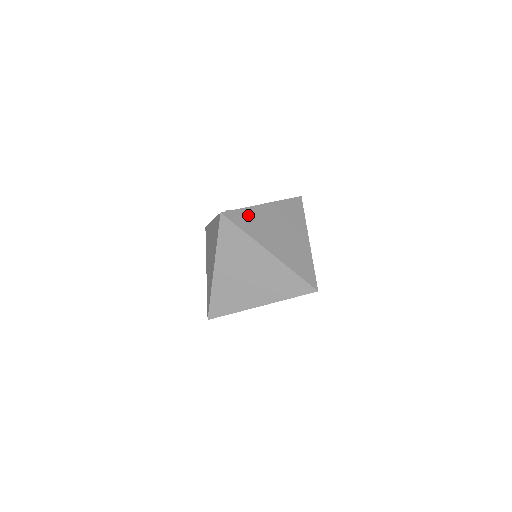
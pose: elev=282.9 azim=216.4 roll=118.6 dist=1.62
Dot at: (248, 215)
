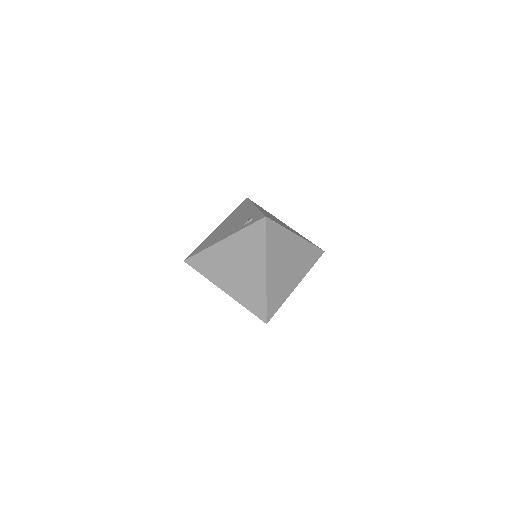
Dot at: (267, 215)
